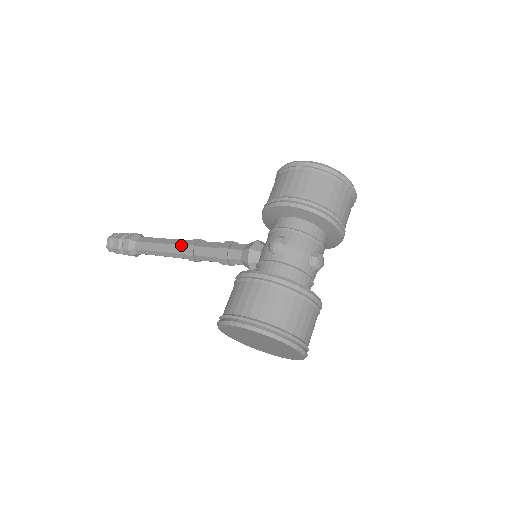
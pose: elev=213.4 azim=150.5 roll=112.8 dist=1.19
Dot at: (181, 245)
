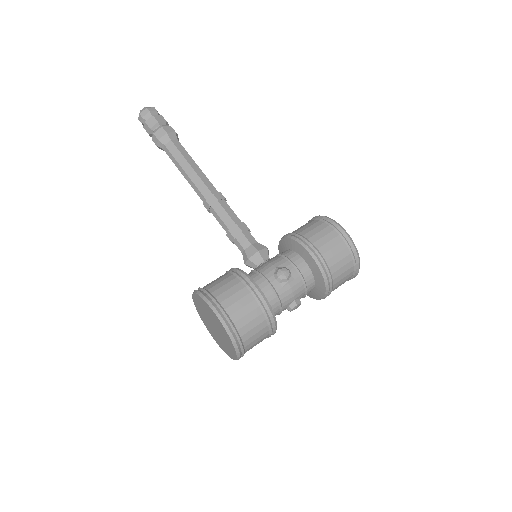
Dot at: (208, 188)
